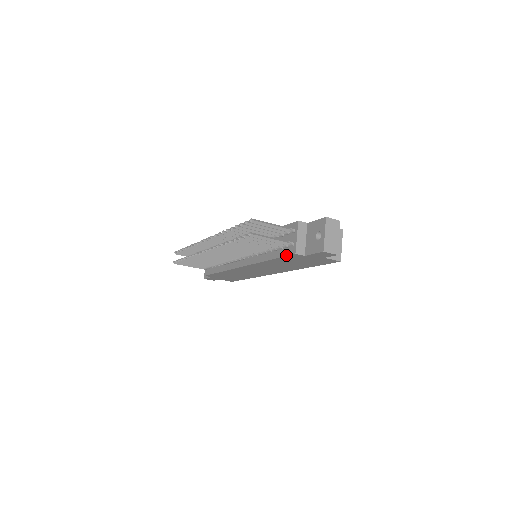
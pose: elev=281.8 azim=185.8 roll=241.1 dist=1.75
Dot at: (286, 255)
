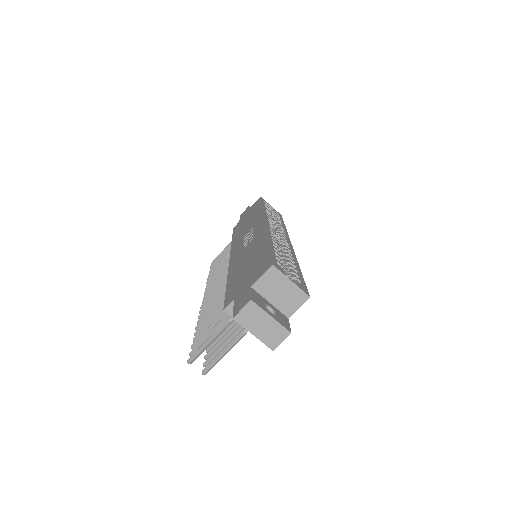
Dot at: occluded
